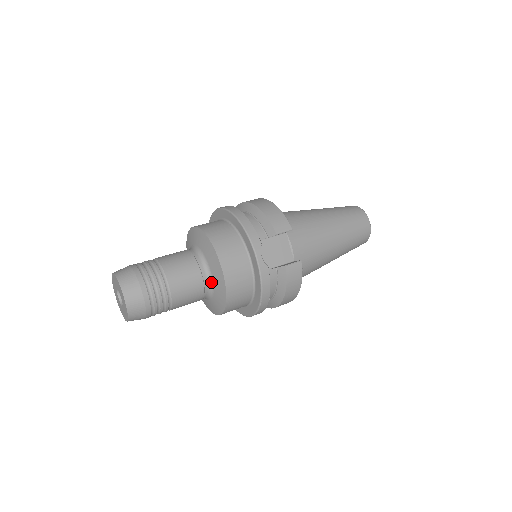
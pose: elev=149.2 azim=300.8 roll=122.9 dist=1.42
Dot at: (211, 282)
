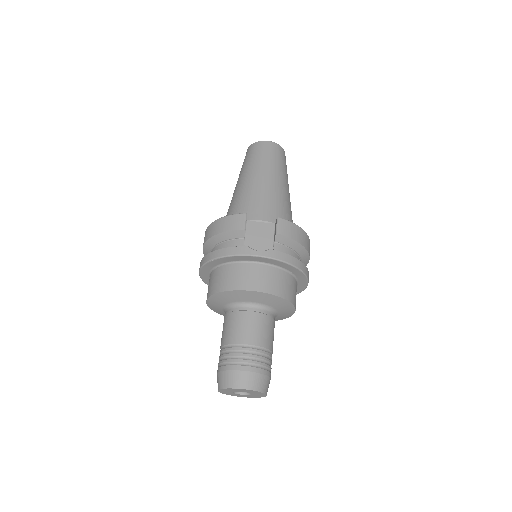
Dot at: (263, 306)
